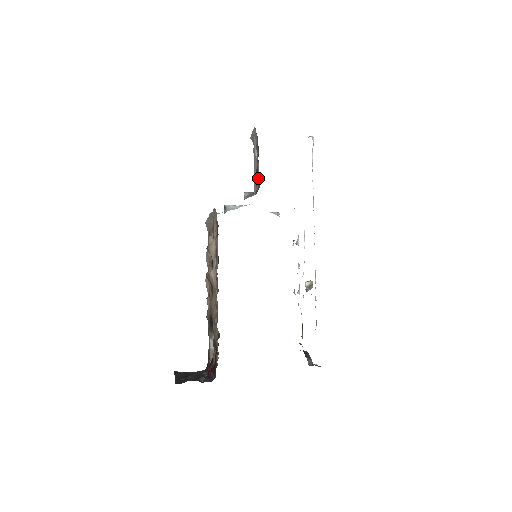
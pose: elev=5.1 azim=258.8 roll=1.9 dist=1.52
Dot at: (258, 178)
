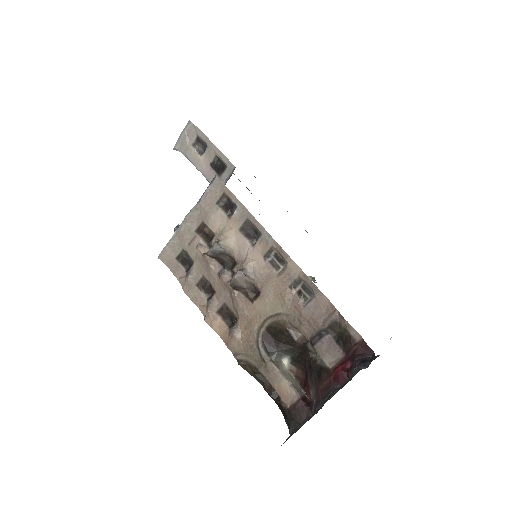
Dot at: (225, 161)
